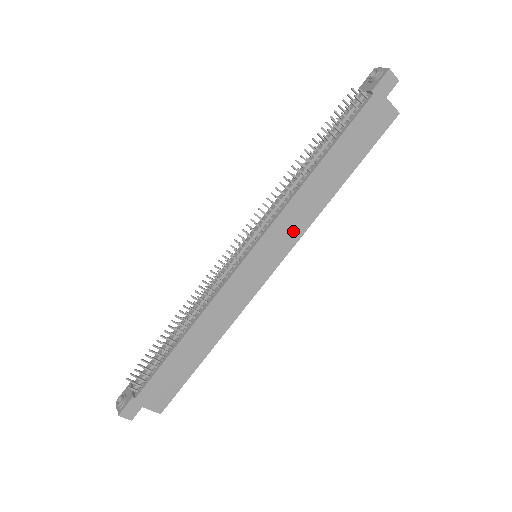
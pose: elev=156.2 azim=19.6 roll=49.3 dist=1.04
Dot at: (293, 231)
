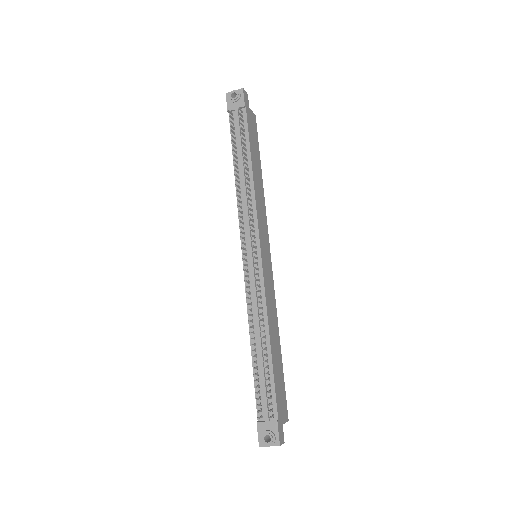
Dot at: (264, 222)
